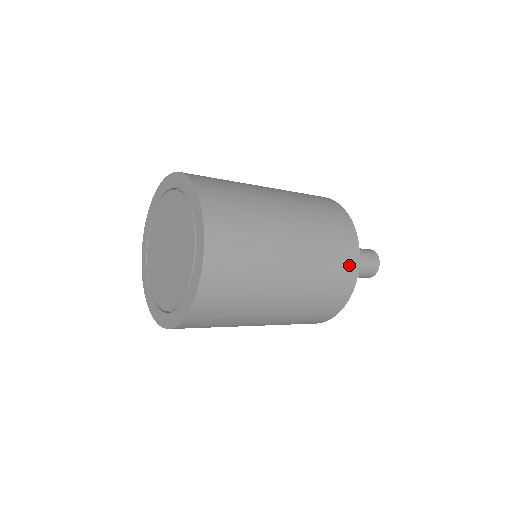
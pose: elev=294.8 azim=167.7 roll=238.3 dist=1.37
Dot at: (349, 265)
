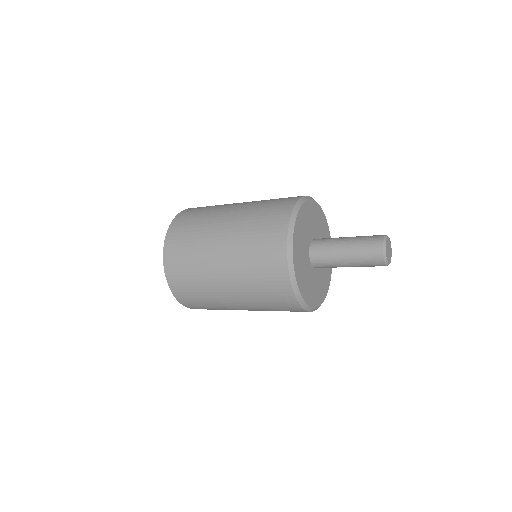
Dot at: (276, 237)
